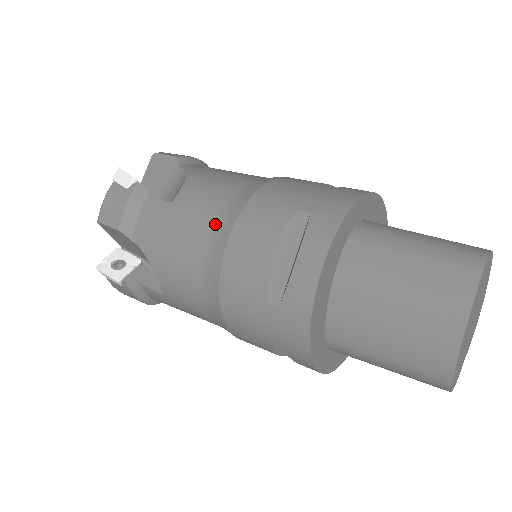
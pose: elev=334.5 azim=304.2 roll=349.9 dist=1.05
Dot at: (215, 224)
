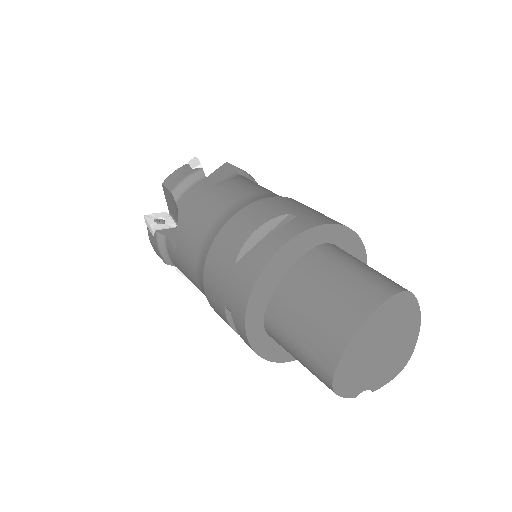
Dot at: (232, 206)
